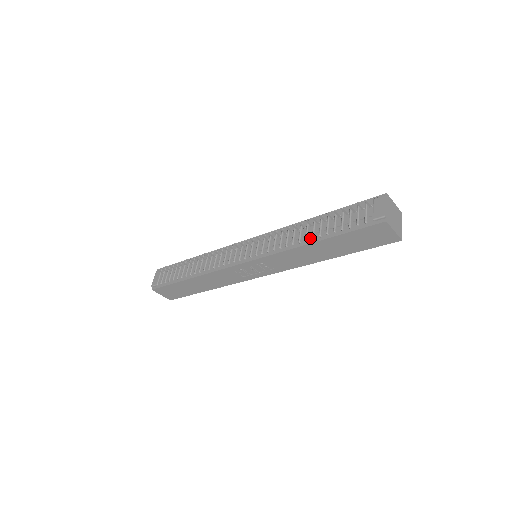
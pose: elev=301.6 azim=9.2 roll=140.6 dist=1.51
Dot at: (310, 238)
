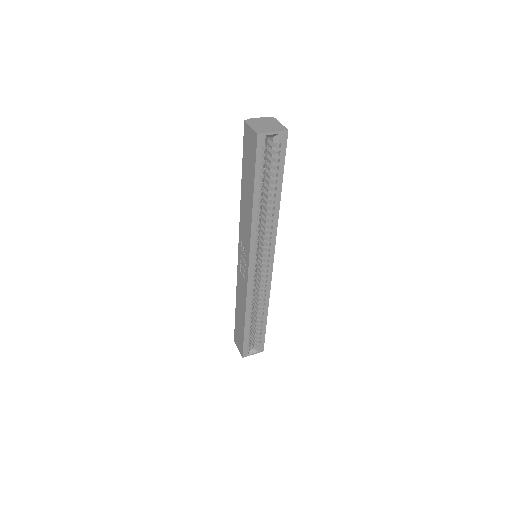
Dot at: occluded
